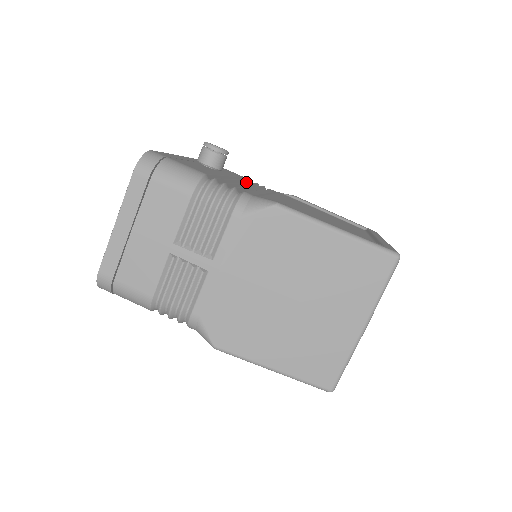
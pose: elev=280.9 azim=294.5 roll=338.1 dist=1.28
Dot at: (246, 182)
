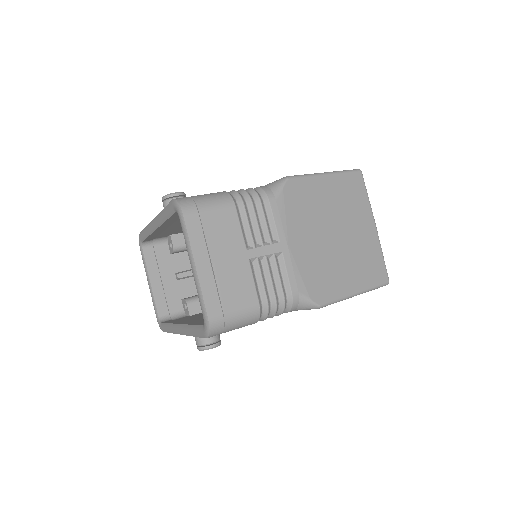
Dot at: occluded
